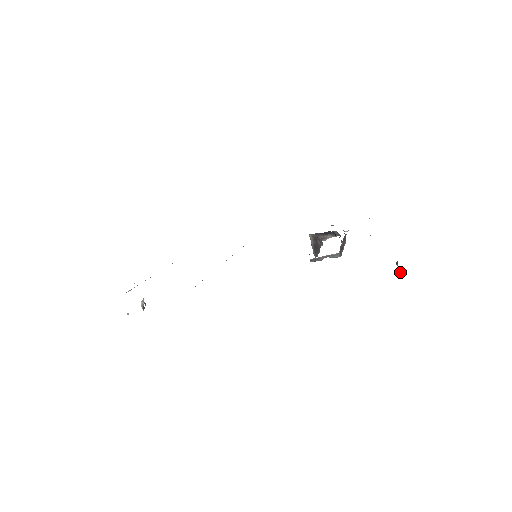
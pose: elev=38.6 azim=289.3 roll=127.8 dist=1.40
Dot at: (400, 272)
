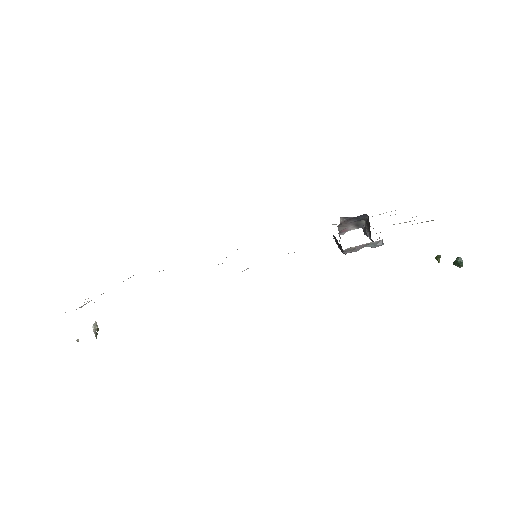
Dot at: (460, 262)
